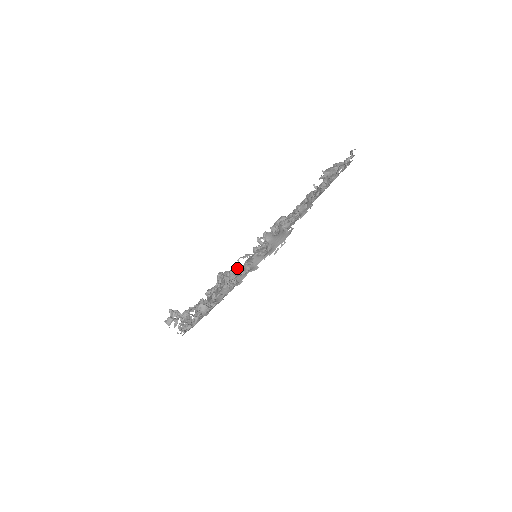
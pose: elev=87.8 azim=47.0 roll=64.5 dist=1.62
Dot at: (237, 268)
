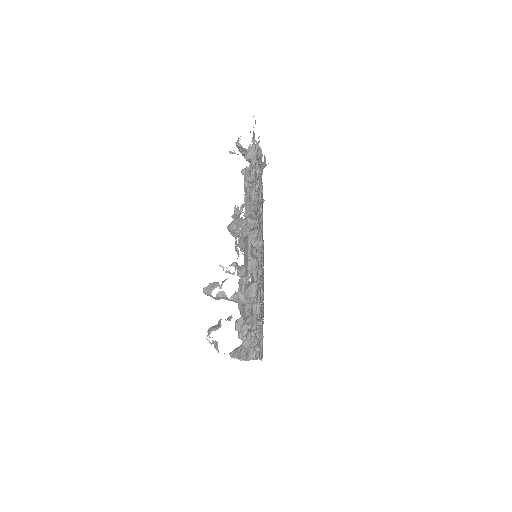
Dot at: occluded
